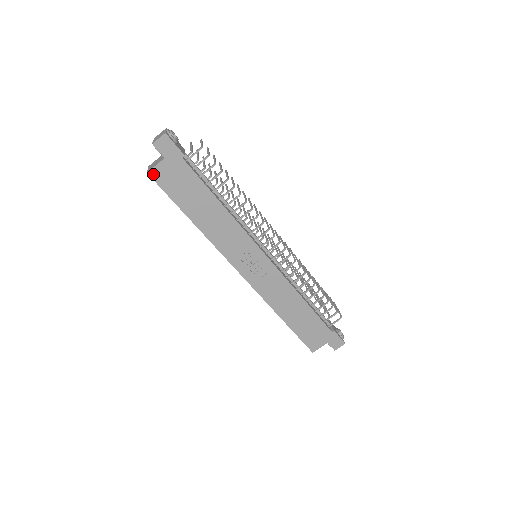
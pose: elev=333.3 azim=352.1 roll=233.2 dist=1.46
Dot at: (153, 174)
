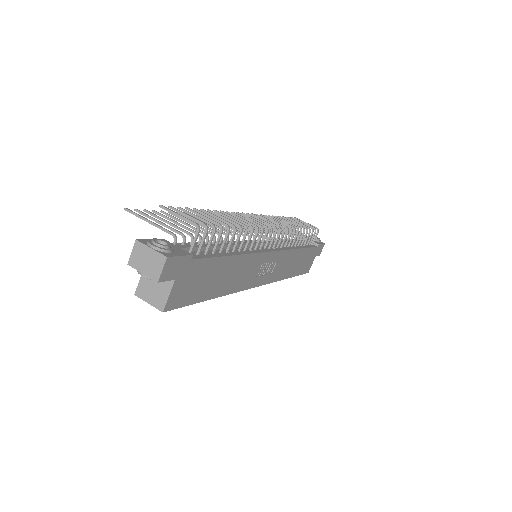
Dot at: (169, 306)
